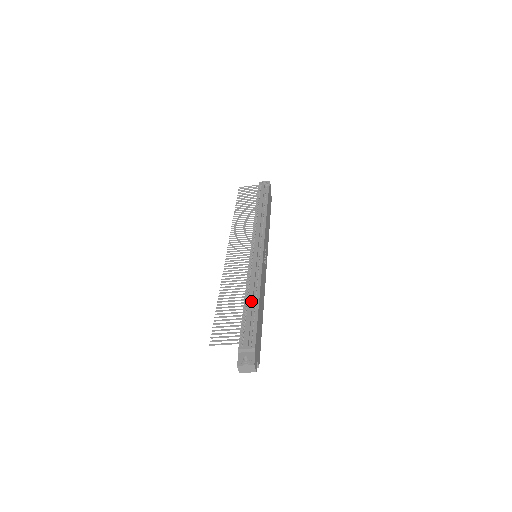
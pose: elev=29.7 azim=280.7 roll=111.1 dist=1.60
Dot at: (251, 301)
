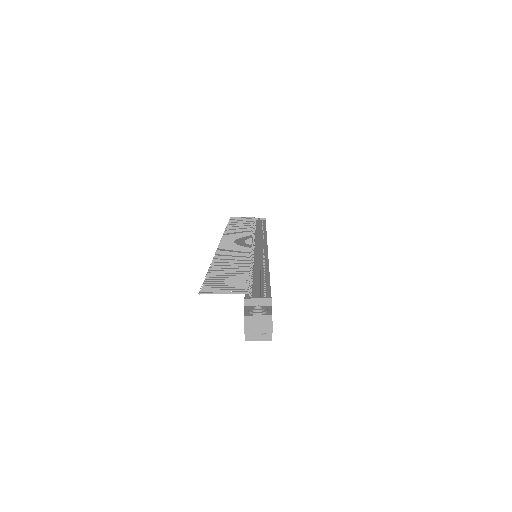
Dot at: (258, 269)
